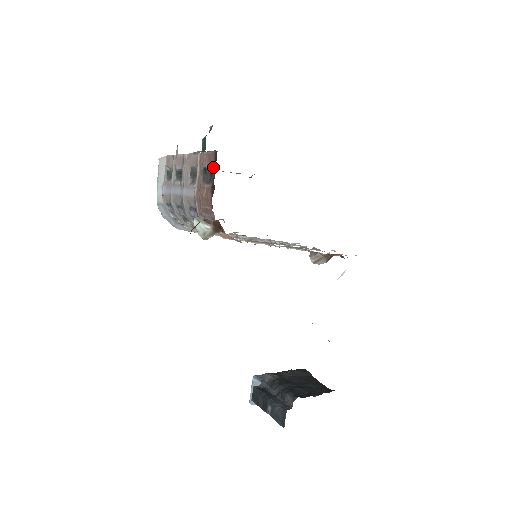
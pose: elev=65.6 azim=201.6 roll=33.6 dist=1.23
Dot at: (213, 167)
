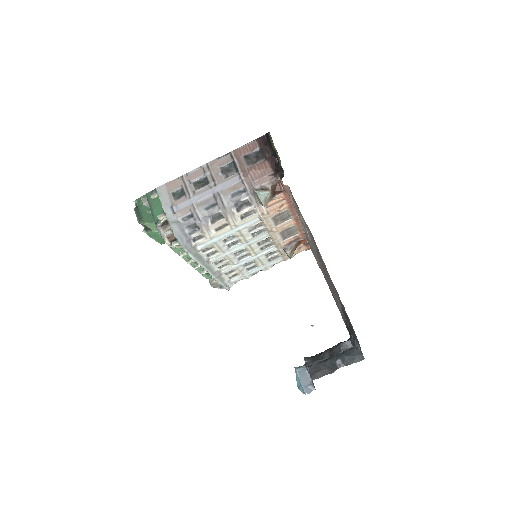
Dot at: (257, 150)
